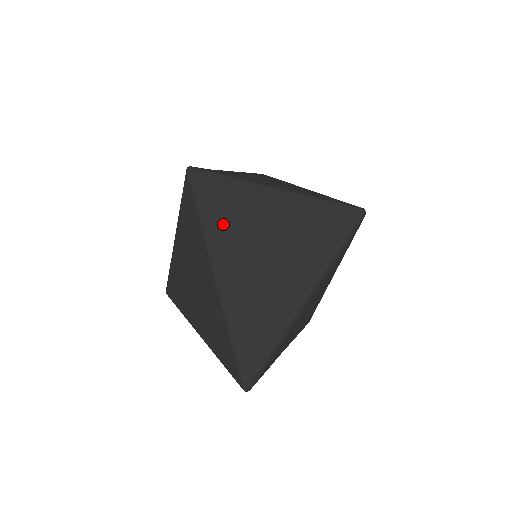
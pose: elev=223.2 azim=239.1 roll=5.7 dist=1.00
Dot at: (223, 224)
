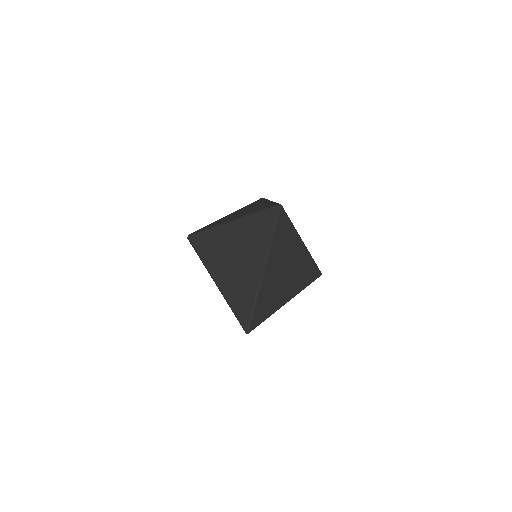
Dot at: (278, 245)
